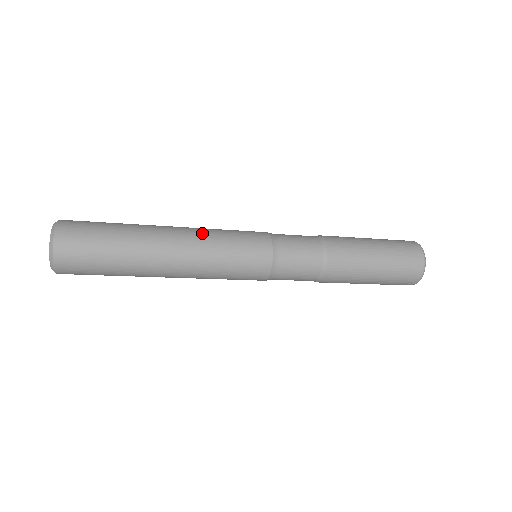
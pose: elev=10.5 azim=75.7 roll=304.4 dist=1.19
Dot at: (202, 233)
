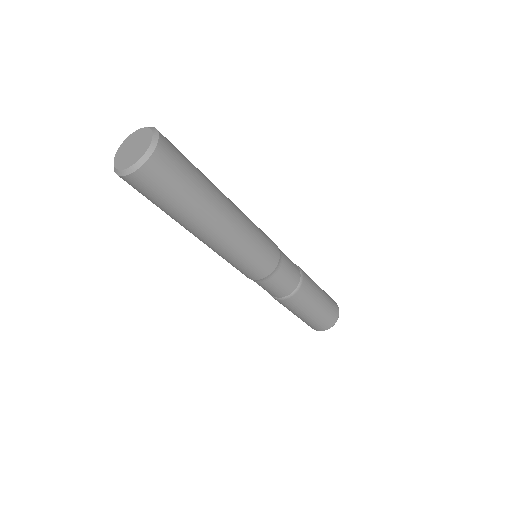
Dot at: occluded
